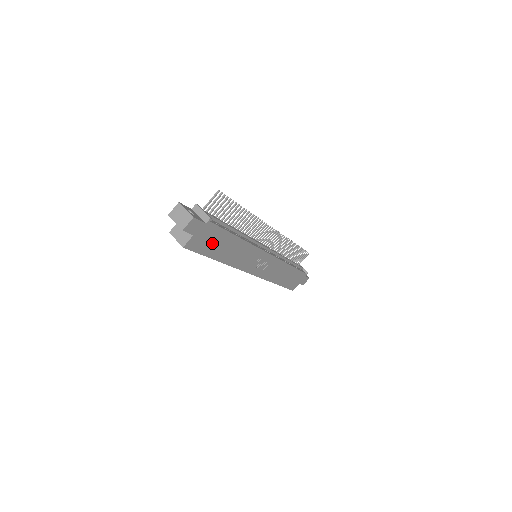
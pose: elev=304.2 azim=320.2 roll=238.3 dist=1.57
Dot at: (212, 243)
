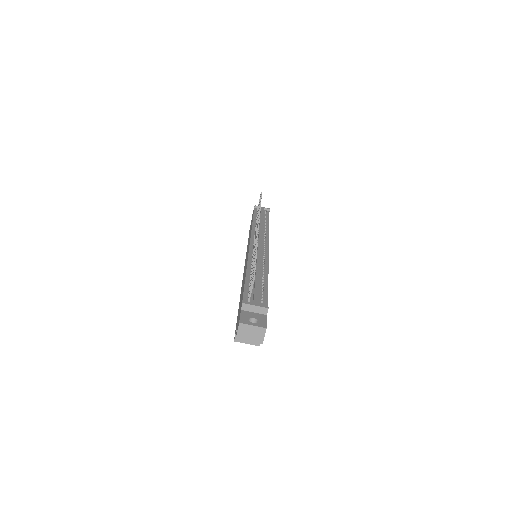
Dot at: occluded
